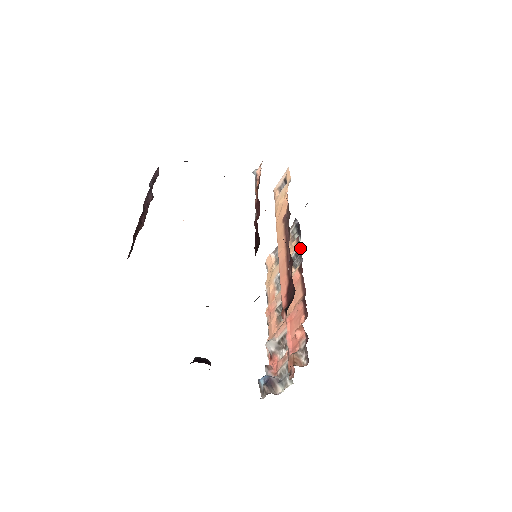
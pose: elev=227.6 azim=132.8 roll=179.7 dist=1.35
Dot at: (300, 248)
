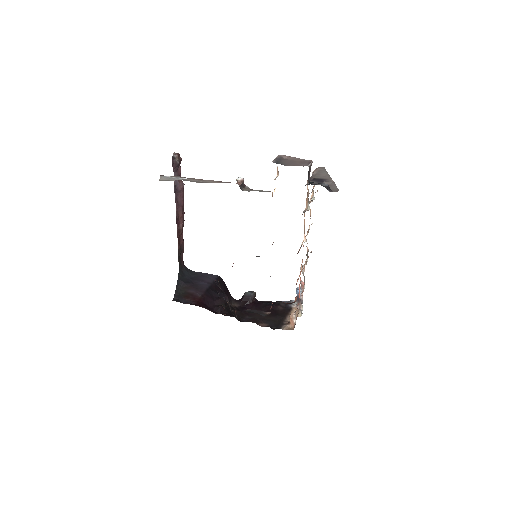
Dot at: occluded
